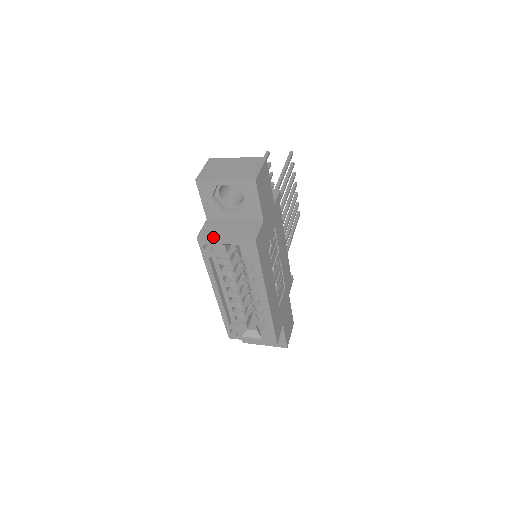
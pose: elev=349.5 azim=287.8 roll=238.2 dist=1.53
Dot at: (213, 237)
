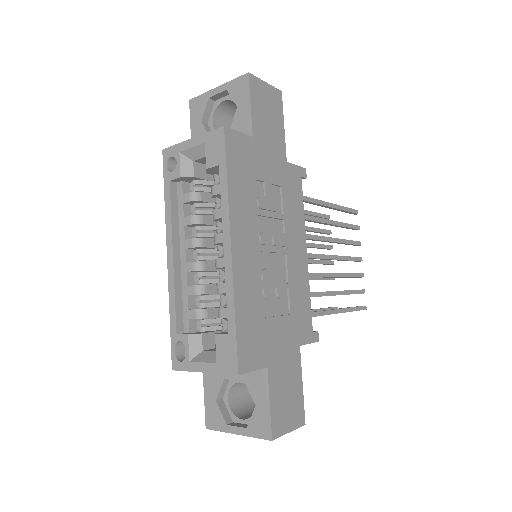
Dot at: (180, 143)
